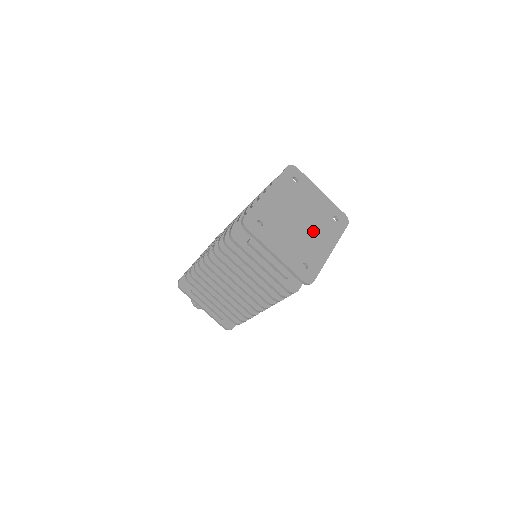
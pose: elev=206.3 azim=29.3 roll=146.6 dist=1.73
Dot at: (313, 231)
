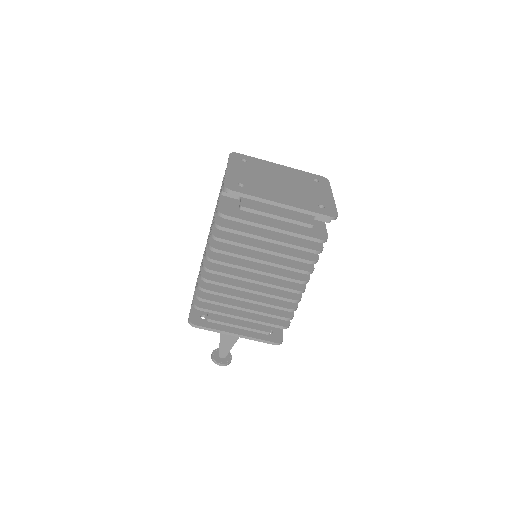
Dot at: (283, 190)
